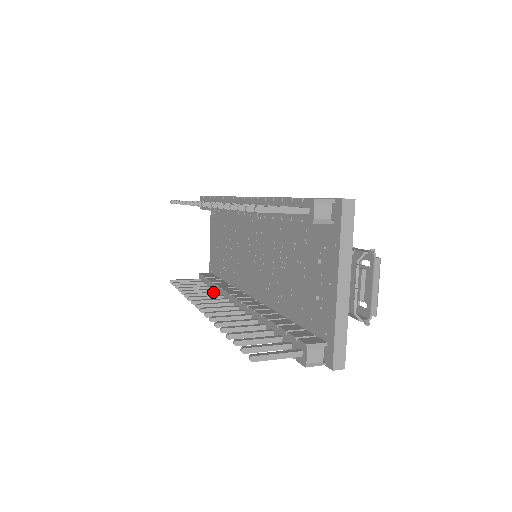
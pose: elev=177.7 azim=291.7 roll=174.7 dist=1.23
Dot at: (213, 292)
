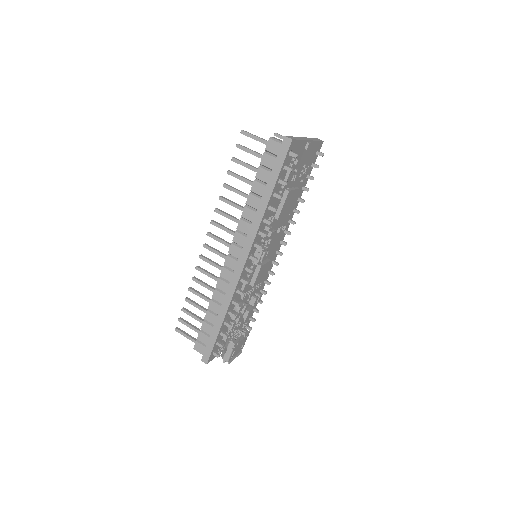
Dot at: occluded
